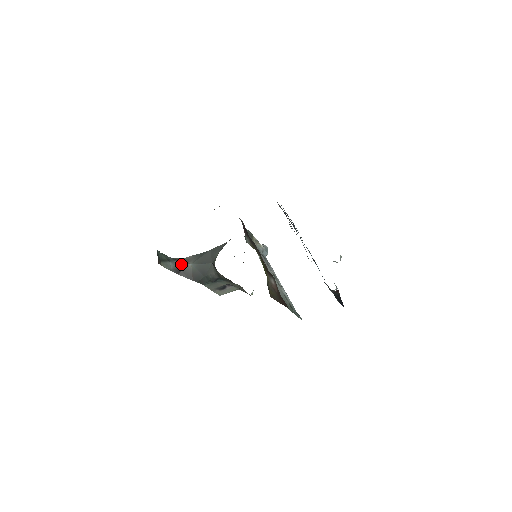
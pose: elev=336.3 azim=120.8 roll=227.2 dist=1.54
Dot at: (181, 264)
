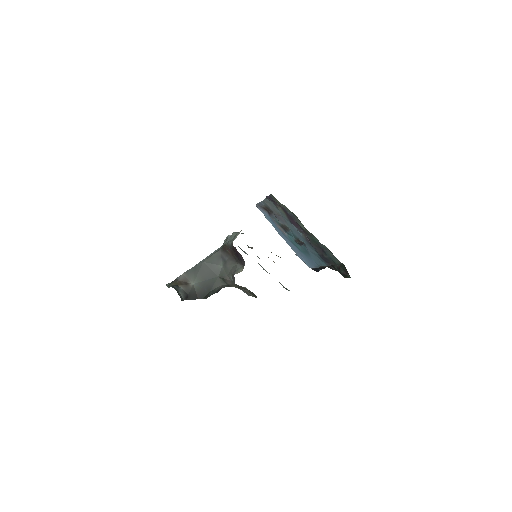
Dot at: (185, 288)
